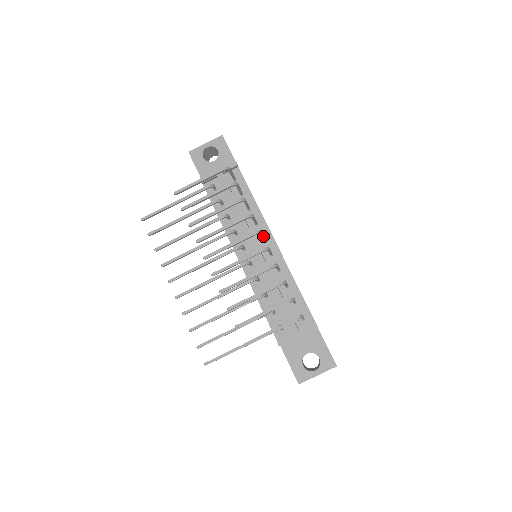
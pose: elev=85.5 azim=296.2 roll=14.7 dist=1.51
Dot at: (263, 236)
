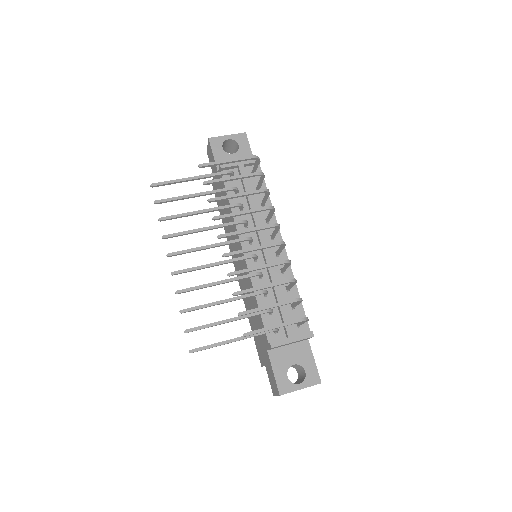
Dot at: (276, 233)
